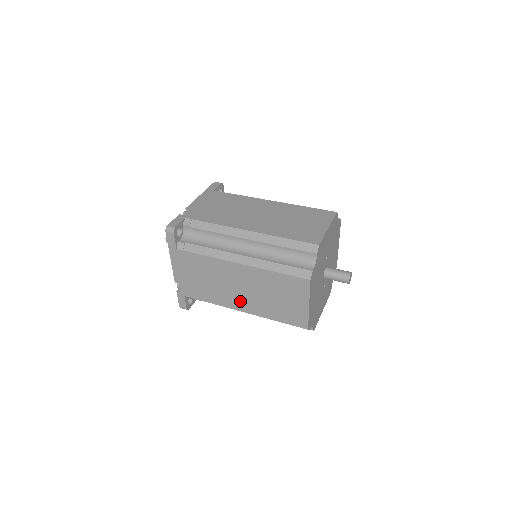
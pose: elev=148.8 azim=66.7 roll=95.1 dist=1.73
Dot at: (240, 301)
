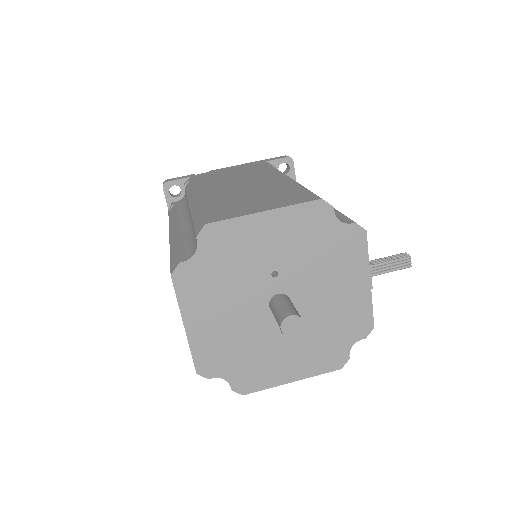
Dot at: occluded
